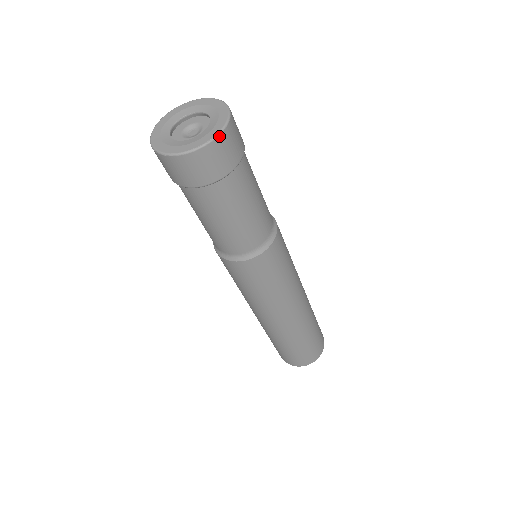
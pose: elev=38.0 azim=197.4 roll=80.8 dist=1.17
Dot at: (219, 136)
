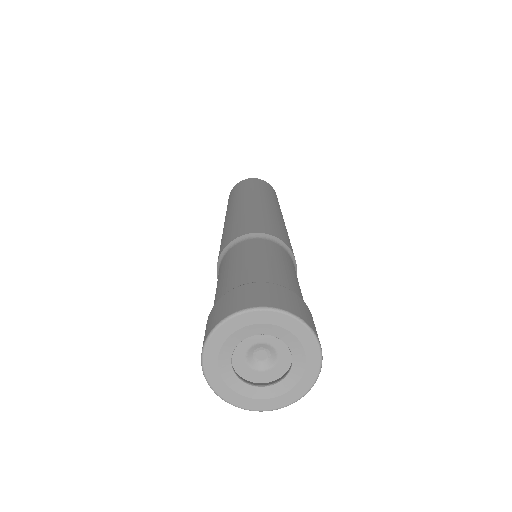
Dot at: (294, 401)
